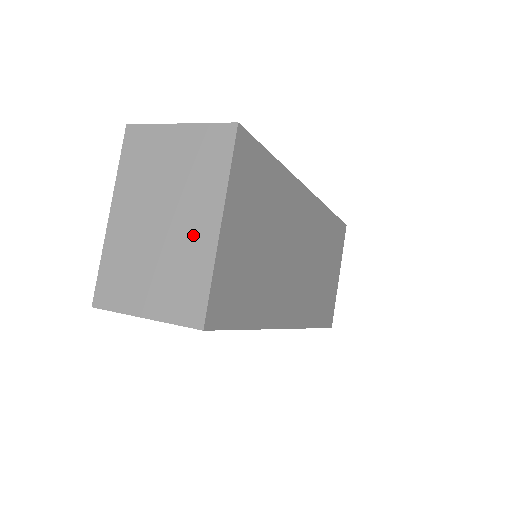
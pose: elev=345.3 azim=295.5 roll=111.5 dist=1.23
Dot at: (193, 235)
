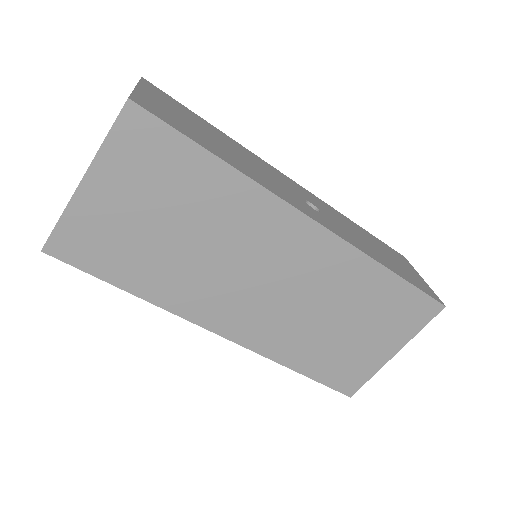
Dot at: occluded
